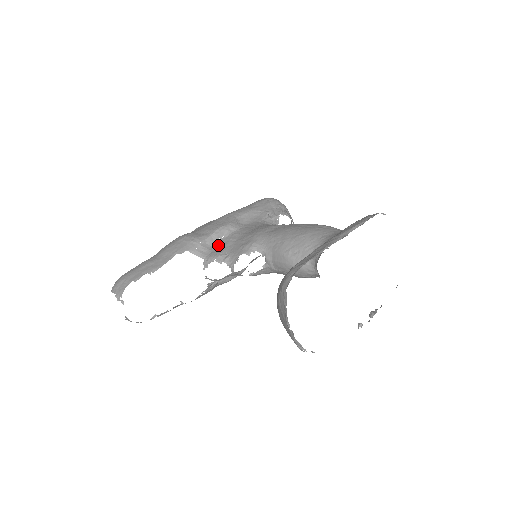
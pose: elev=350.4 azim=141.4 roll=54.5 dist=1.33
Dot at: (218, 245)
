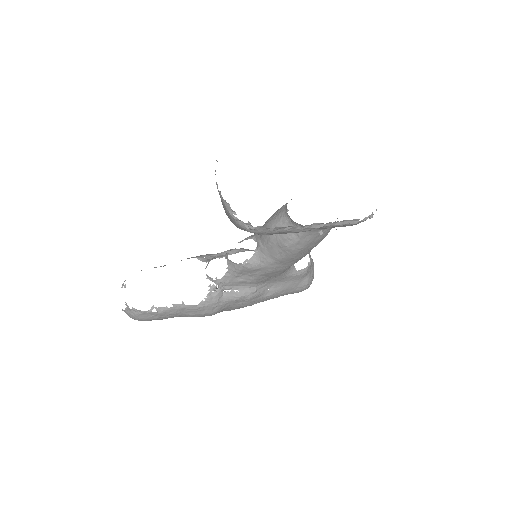
Dot at: occluded
